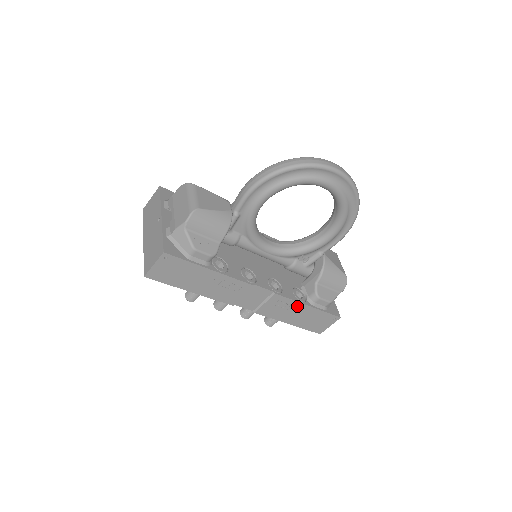
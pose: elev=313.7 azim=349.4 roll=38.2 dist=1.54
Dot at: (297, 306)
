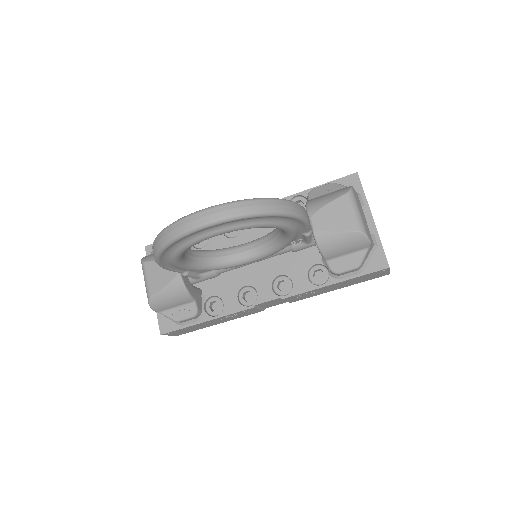
Dot at: (321, 289)
